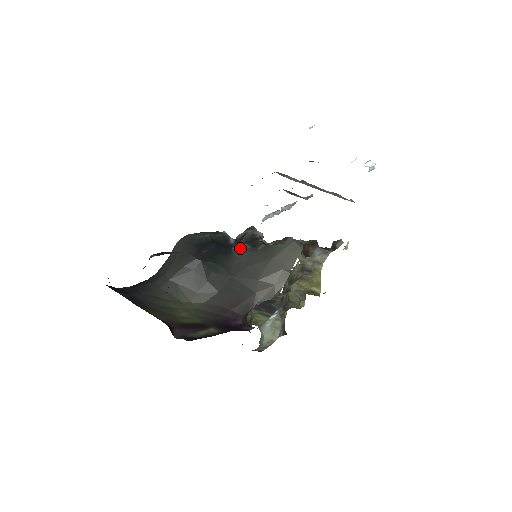
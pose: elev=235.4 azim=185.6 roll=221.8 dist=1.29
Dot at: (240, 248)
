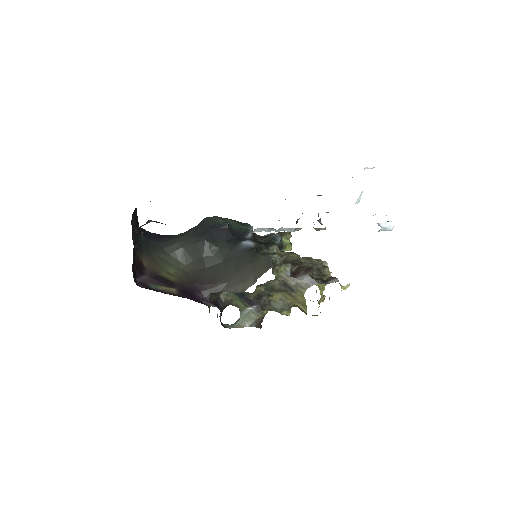
Dot at: (246, 244)
